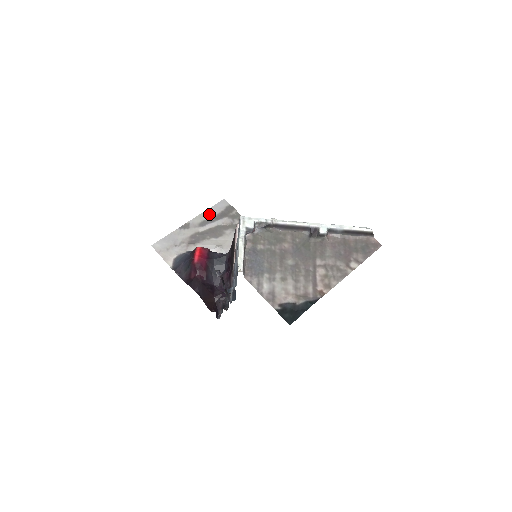
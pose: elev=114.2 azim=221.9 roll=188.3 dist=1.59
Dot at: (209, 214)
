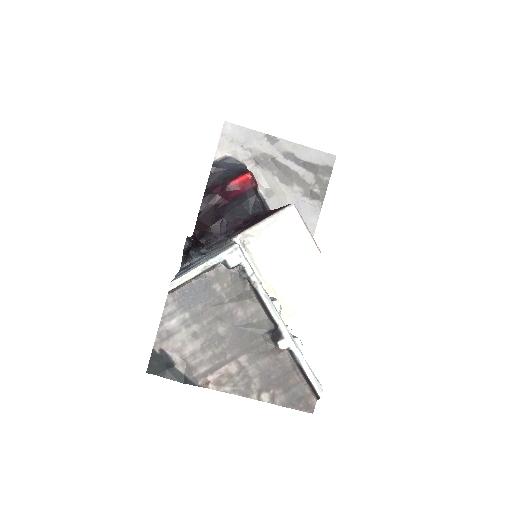
Dot at: (305, 153)
